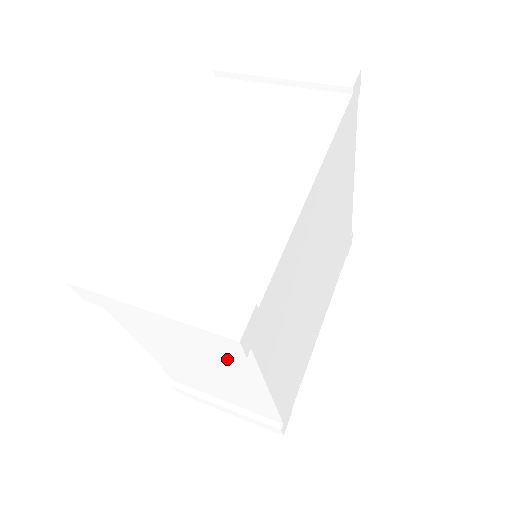
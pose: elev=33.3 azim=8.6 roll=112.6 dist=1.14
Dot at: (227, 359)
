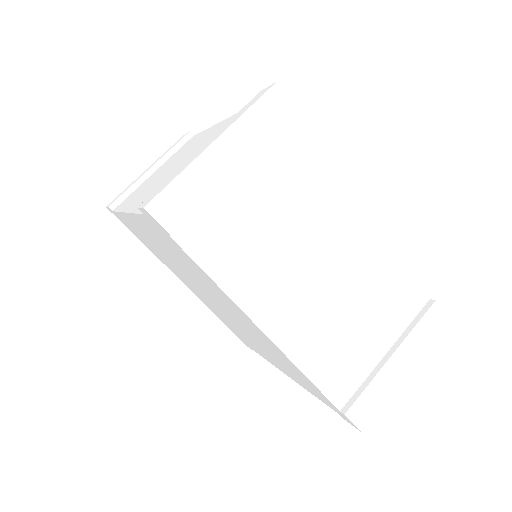
Dot at: (305, 183)
